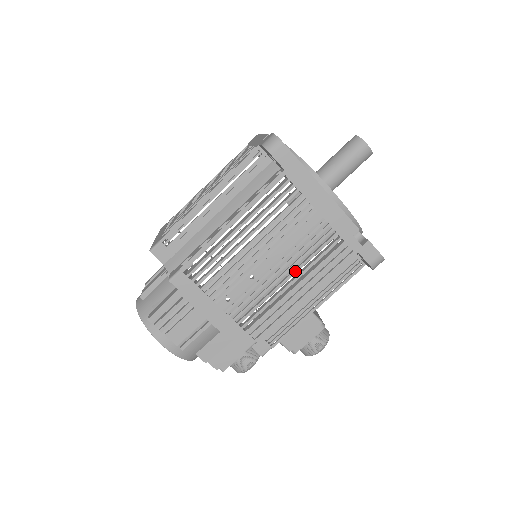
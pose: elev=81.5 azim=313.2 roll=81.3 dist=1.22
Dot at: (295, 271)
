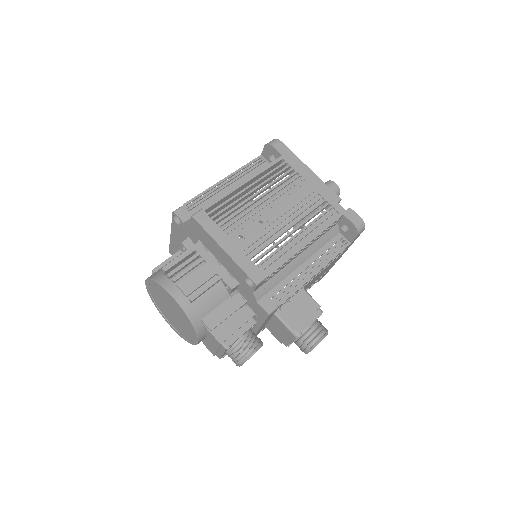
Dot at: (296, 222)
